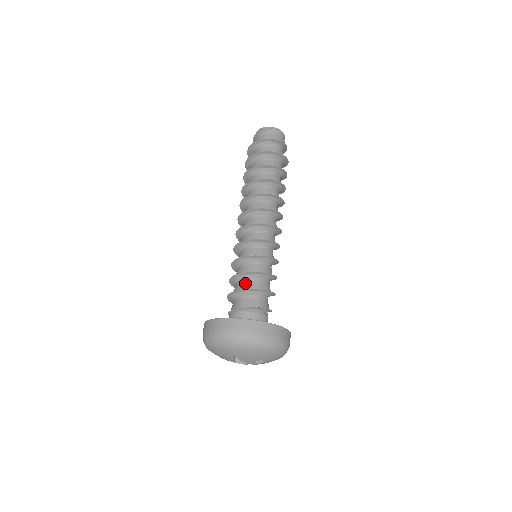
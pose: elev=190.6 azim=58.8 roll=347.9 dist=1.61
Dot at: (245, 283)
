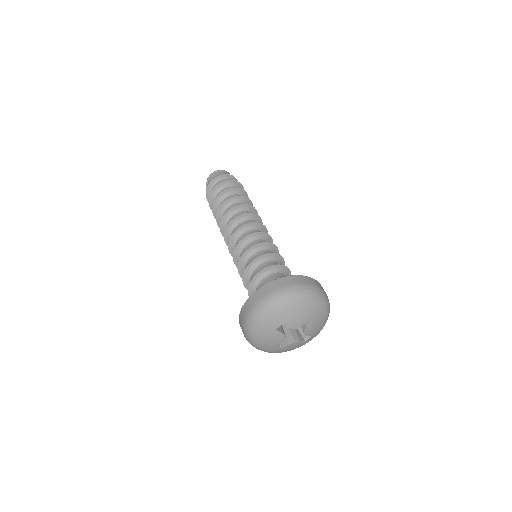
Dot at: (257, 271)
